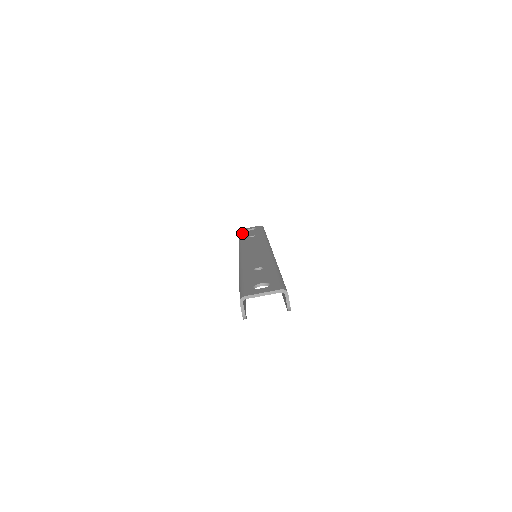
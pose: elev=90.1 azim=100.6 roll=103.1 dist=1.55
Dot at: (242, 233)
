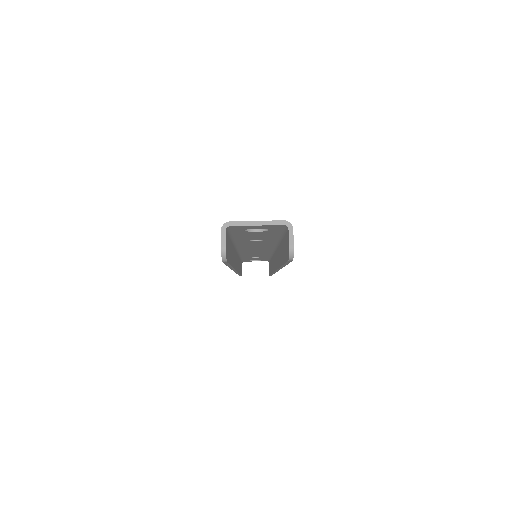
Dot at: occluded
